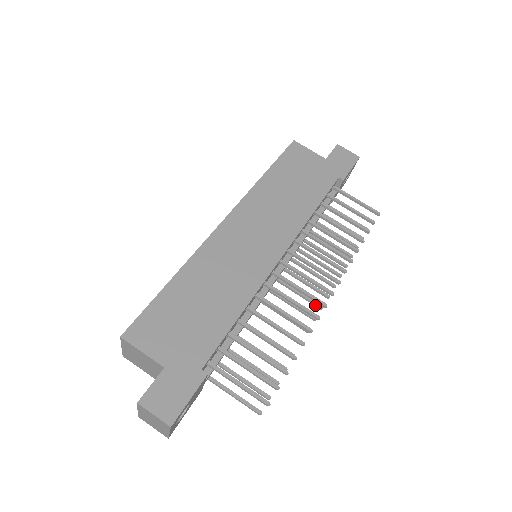
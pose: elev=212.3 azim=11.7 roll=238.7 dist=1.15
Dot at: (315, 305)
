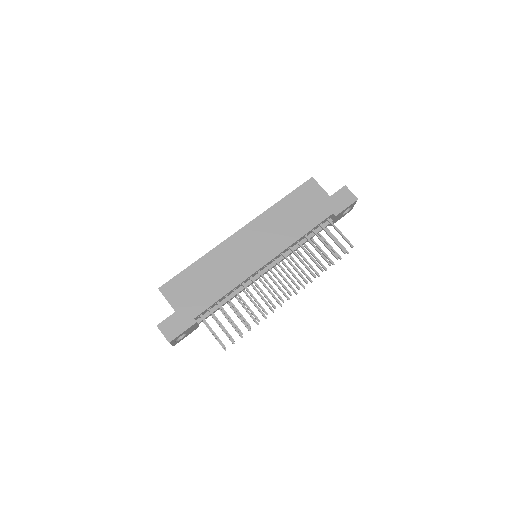
Dot at: (285, 296)
